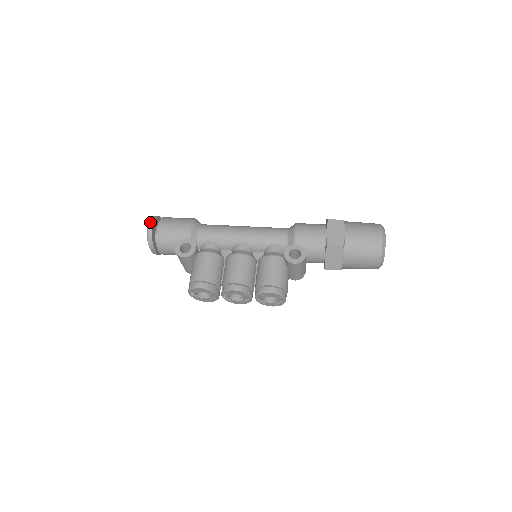
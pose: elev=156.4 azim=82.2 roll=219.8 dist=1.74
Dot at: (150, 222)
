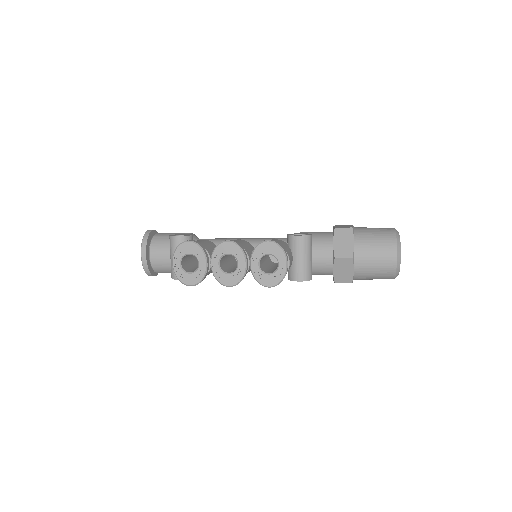
Dot at: occluded
